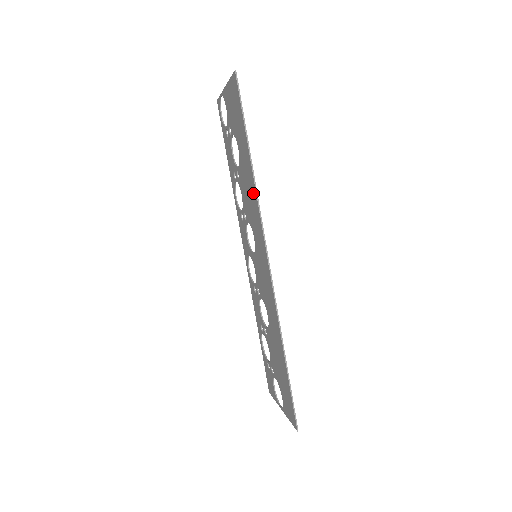
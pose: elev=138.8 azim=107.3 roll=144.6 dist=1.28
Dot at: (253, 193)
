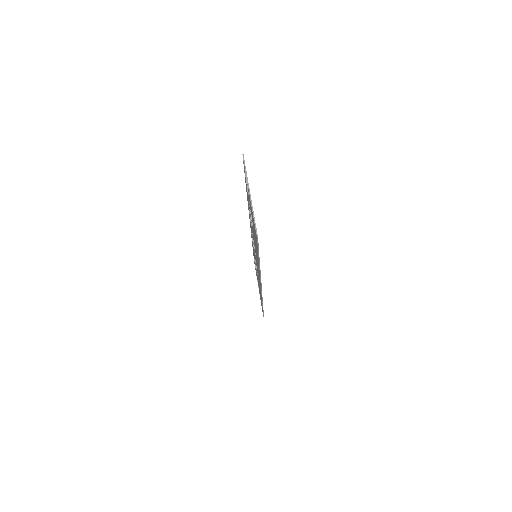
Dot at: (258, 265)
